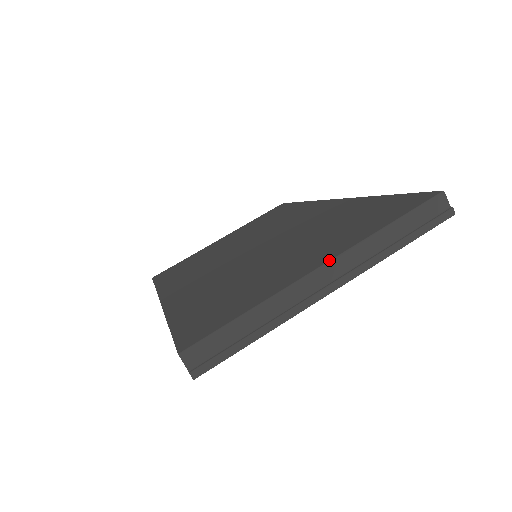
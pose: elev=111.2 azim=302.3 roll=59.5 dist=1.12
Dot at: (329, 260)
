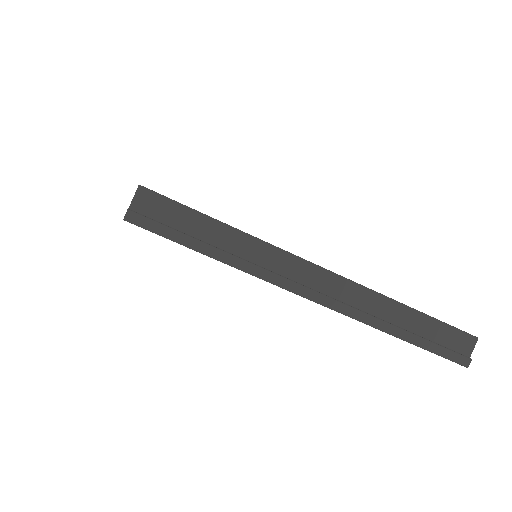
Dot at: occluded
